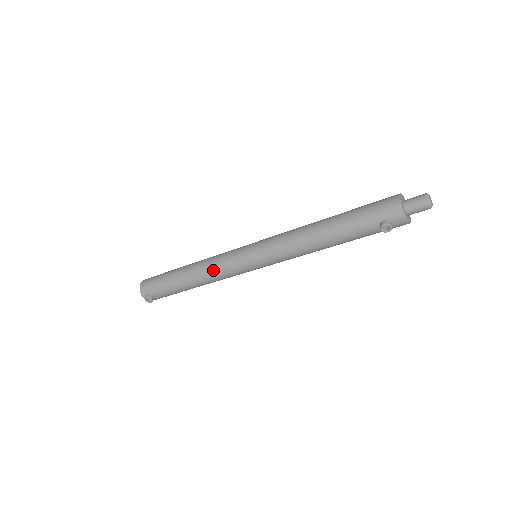
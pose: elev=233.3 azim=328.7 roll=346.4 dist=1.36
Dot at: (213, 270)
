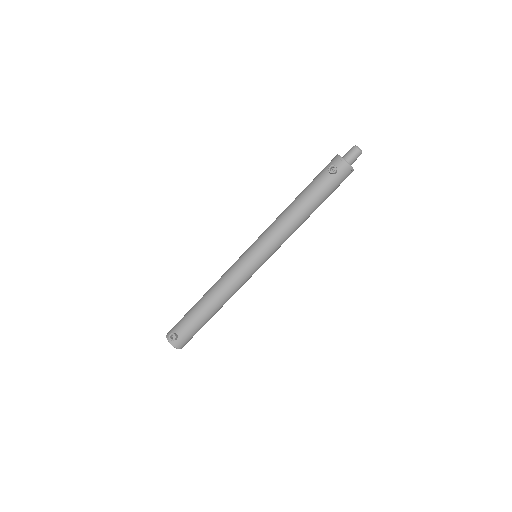
Dot at: (223, 278)
